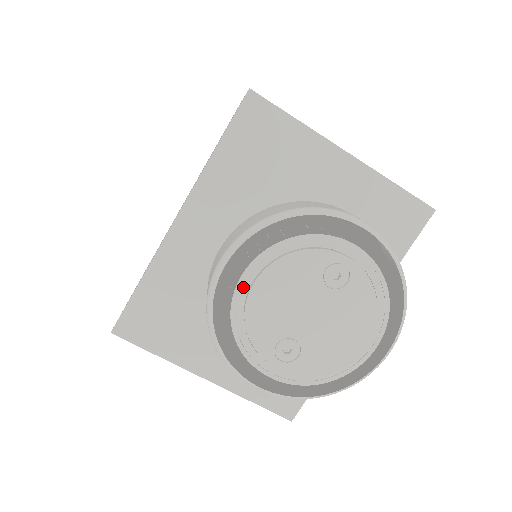
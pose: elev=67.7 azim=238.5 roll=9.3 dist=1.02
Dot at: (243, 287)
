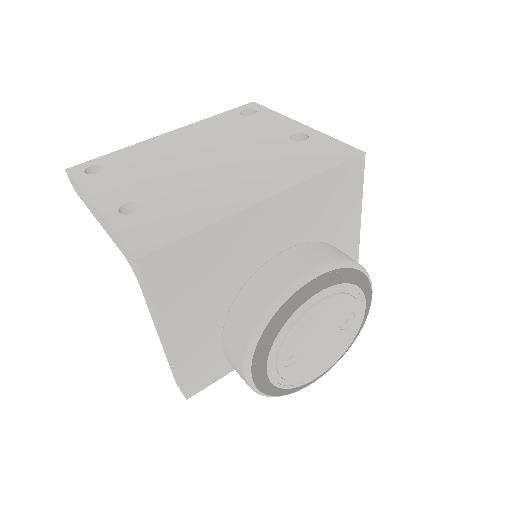
Dot at: (312, 301)
